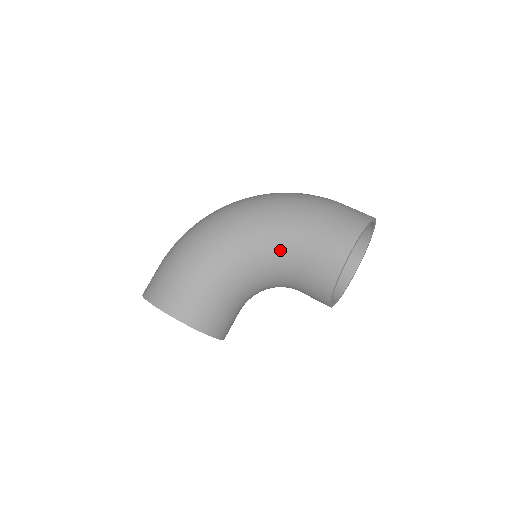
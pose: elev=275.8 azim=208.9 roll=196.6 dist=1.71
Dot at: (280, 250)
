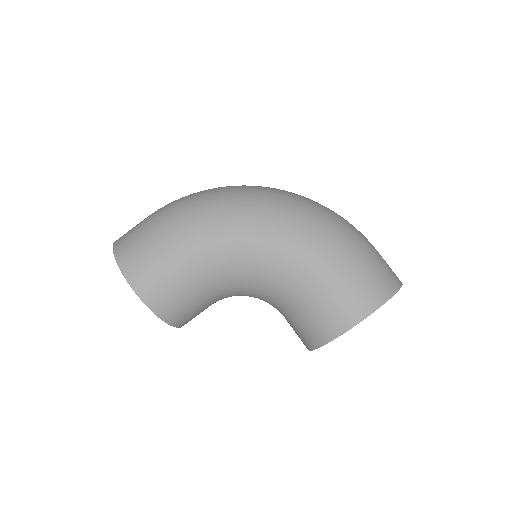
Dot at: (286, 279)
